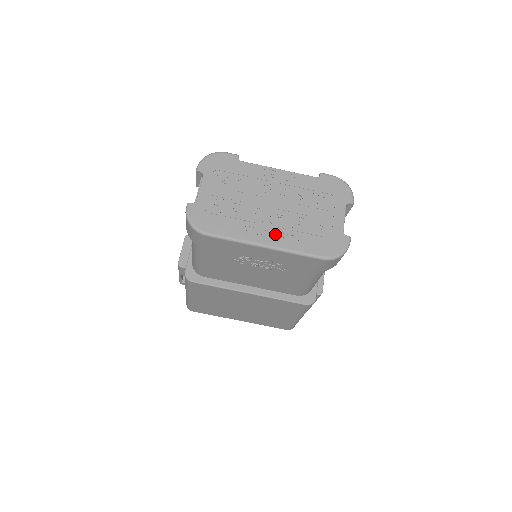
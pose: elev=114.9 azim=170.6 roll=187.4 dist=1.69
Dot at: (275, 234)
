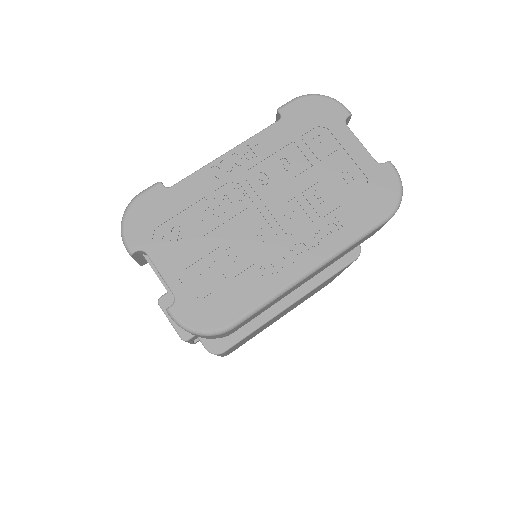
Dot at: (308, 244)
